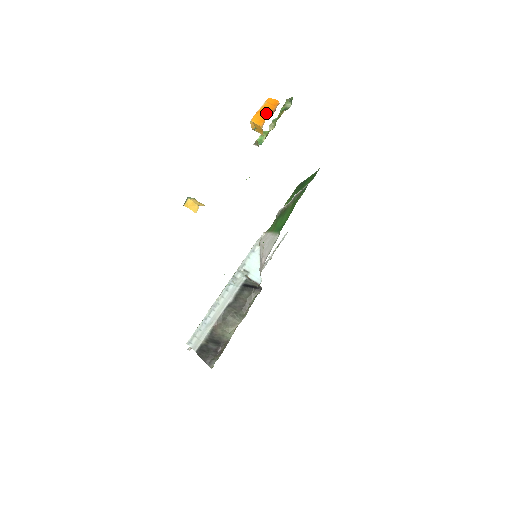
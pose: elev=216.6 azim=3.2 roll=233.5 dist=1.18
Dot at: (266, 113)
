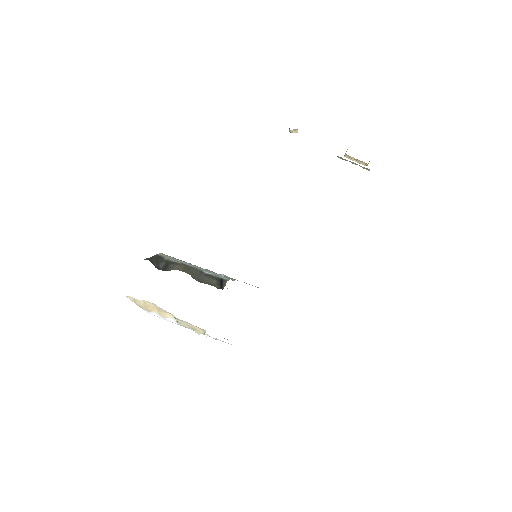
Dot at: occluded
